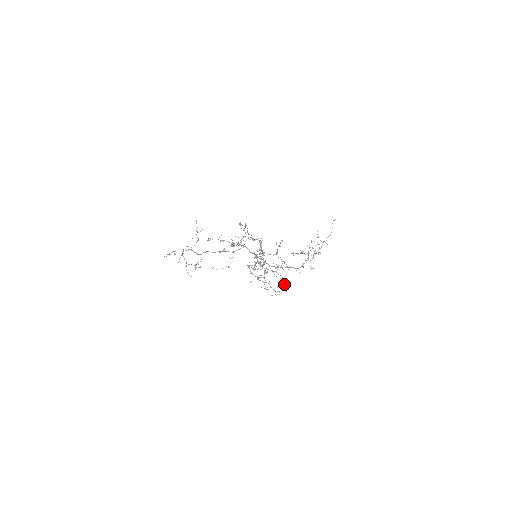
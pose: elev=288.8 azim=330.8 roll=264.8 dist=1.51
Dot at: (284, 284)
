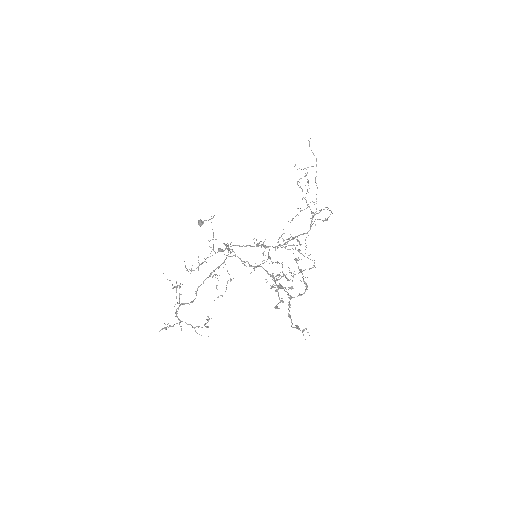
Dot at: (304, 256)
